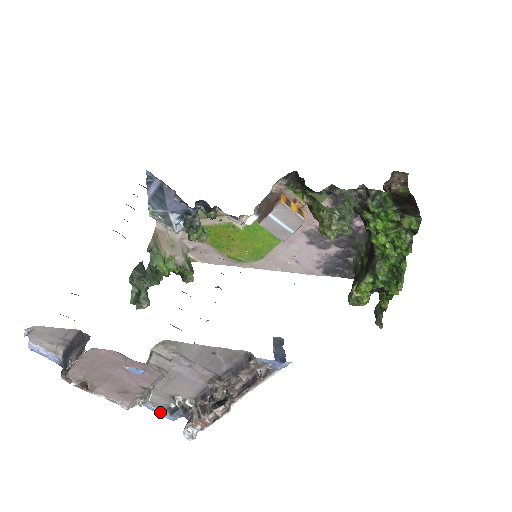
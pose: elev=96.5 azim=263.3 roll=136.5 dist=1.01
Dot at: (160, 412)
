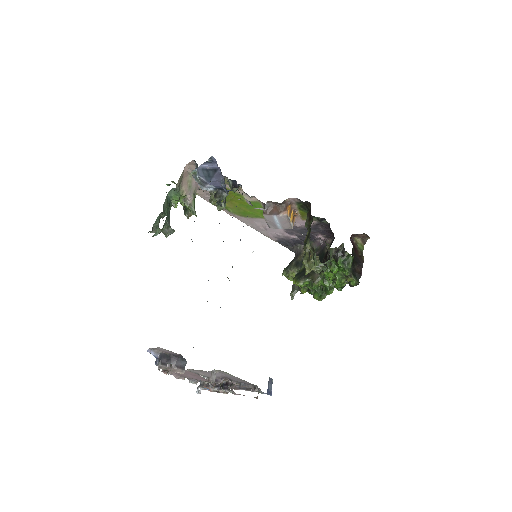
Dot at: occluded
